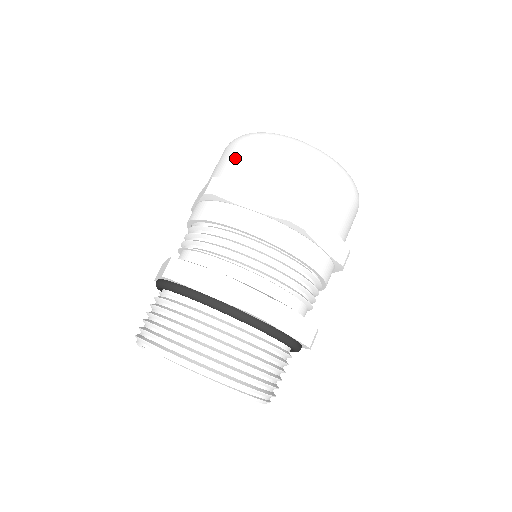
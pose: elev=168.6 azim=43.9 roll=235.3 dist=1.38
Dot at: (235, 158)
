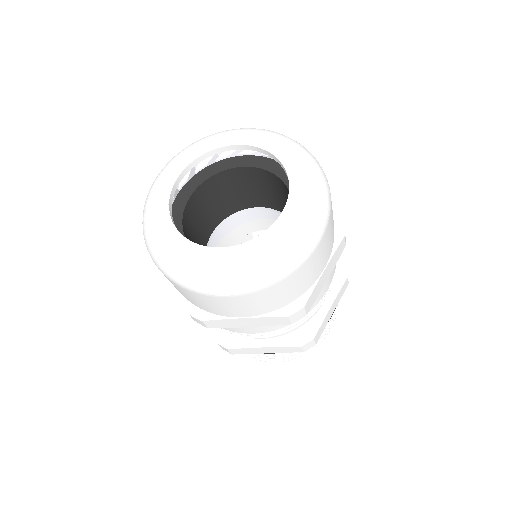
Dot at: (188, 297)
